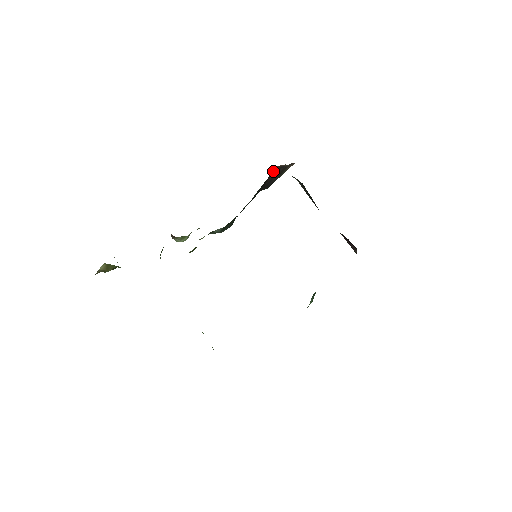
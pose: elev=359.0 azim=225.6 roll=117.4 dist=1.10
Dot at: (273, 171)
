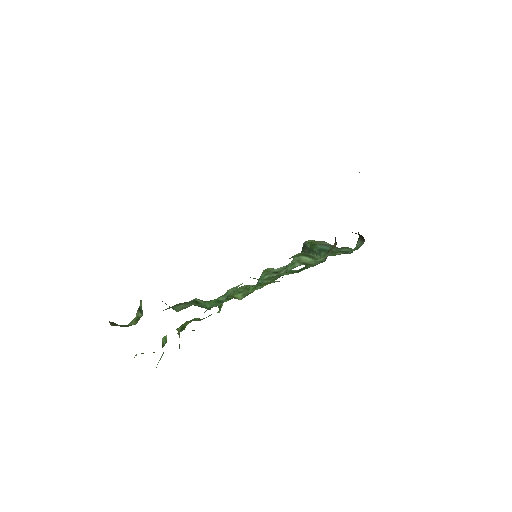
Dot at: occluded
